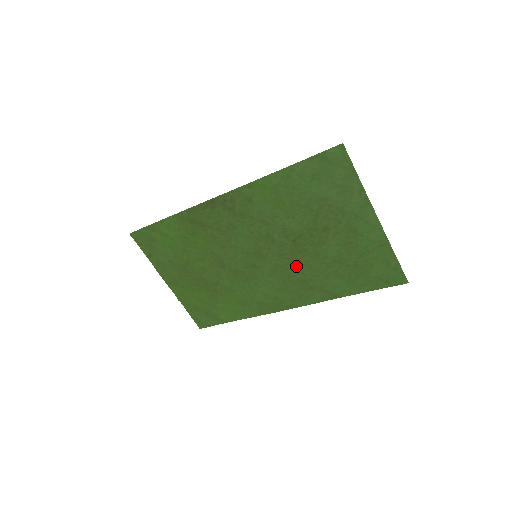
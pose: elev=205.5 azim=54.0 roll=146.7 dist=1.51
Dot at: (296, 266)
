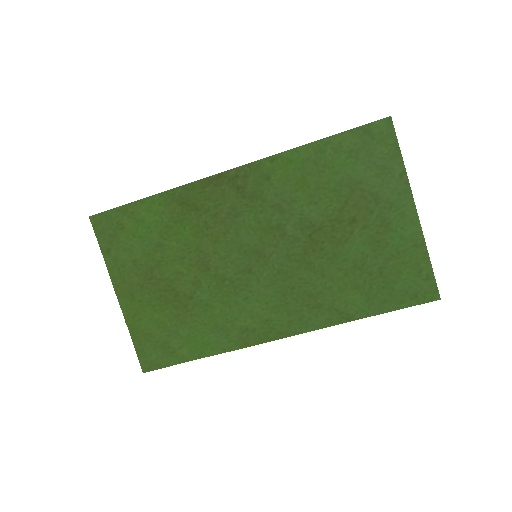
Dot at: (305, 272)
